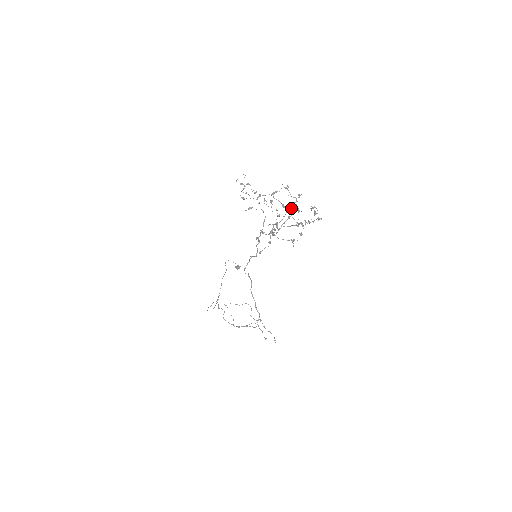
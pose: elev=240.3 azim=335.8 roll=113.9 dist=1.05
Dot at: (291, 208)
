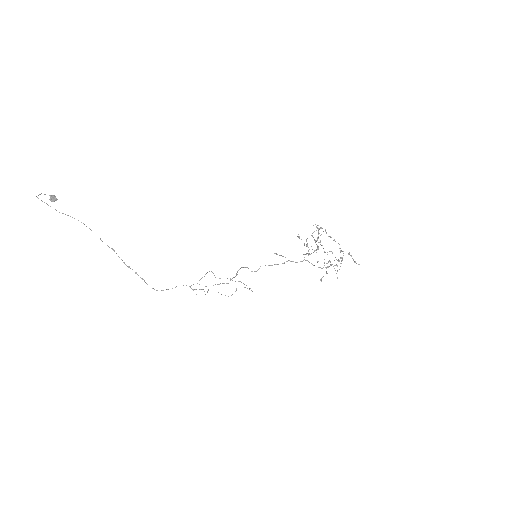
Dot at: (352, 258)
